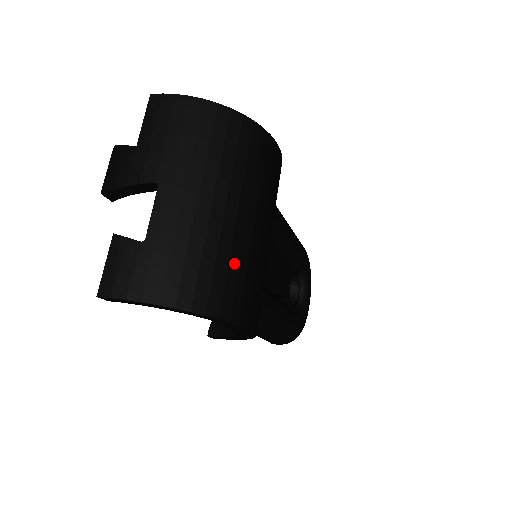
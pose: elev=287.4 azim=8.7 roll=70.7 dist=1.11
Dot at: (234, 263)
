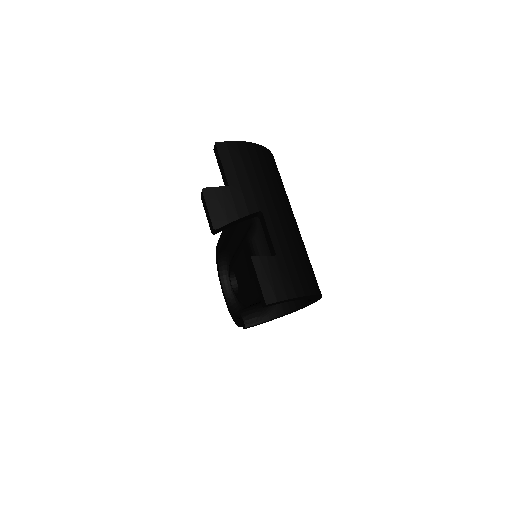
Dot at: (308, 257)
